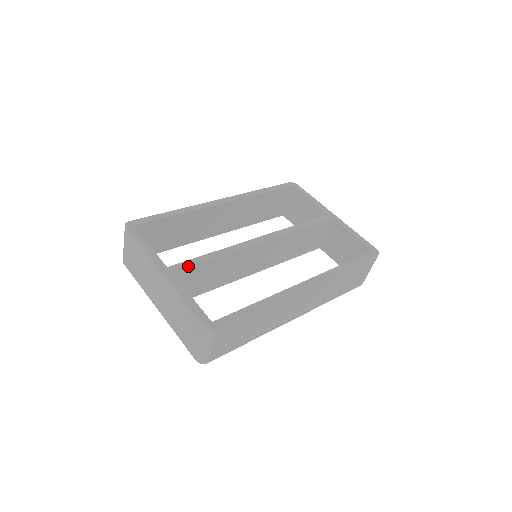
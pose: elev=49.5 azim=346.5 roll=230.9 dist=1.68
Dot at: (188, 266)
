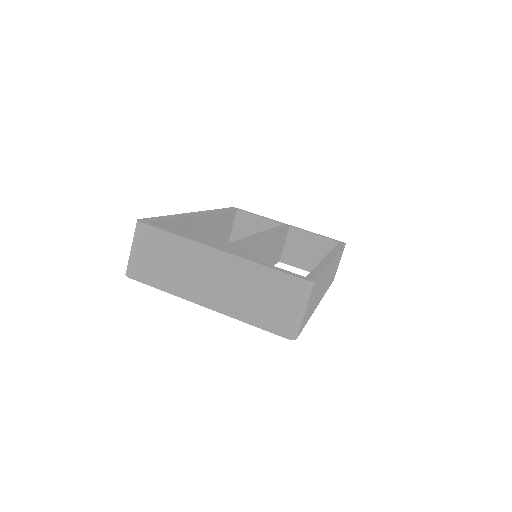
Dot at: (234, 246)
